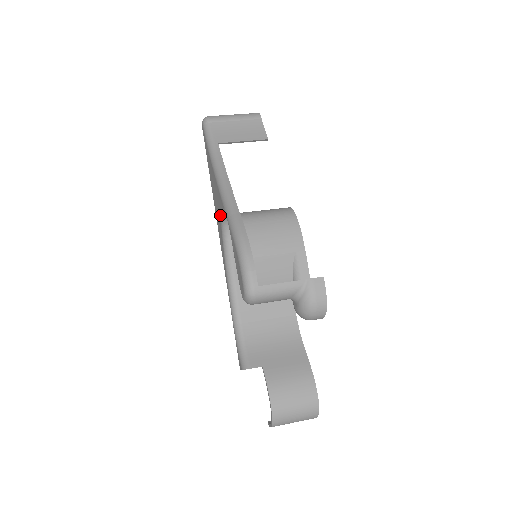
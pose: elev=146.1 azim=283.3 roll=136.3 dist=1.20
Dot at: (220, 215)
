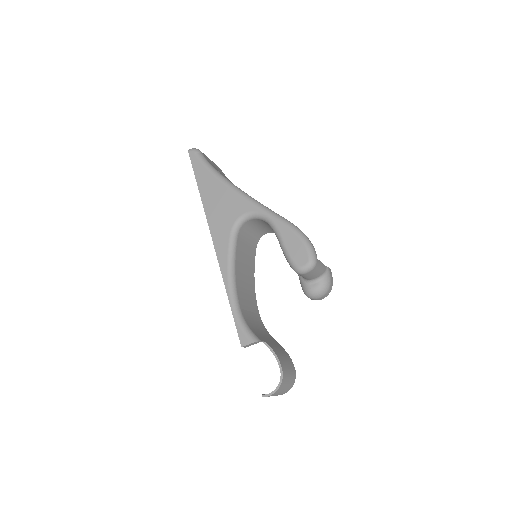
Dot at: (235, 217)
